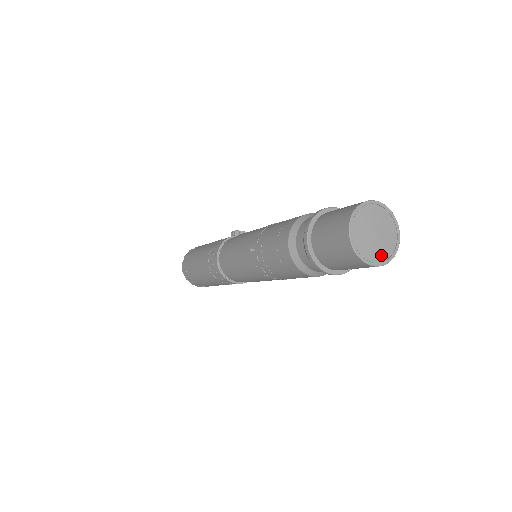
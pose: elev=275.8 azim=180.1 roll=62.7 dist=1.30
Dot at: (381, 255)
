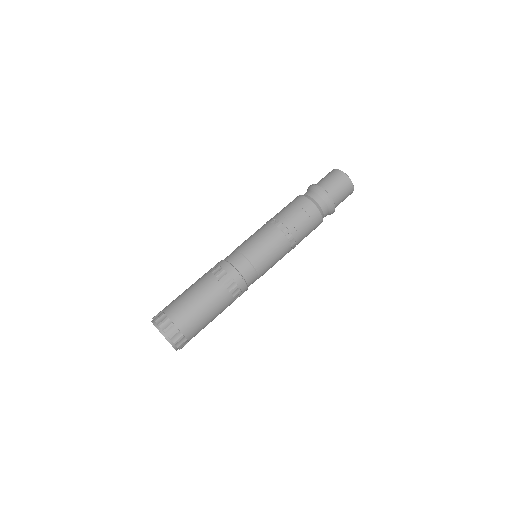
Dot at: occluded
